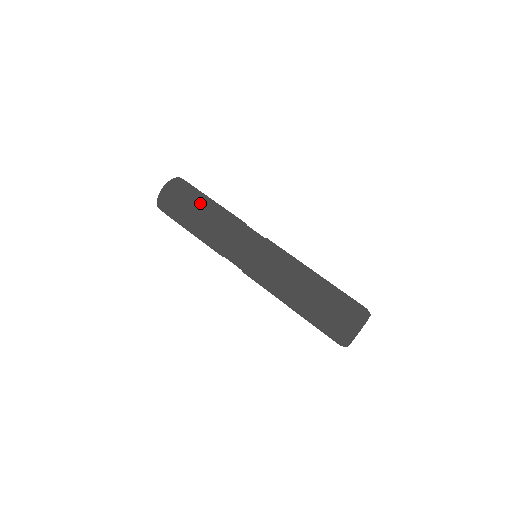
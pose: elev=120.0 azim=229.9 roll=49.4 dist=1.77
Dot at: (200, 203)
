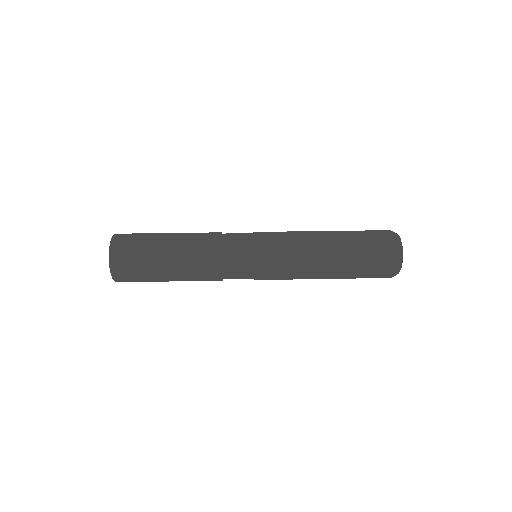
Dot at: (167, 233)
